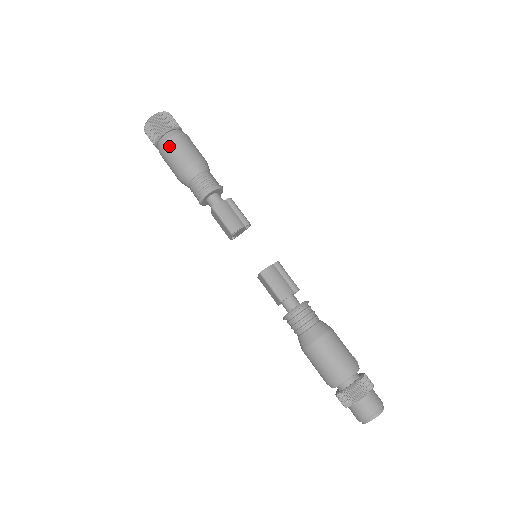
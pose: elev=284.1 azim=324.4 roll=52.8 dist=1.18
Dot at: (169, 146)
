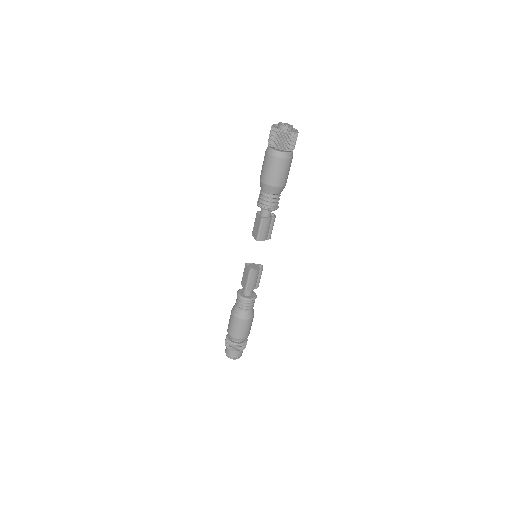
Dot at: (277, 163)
